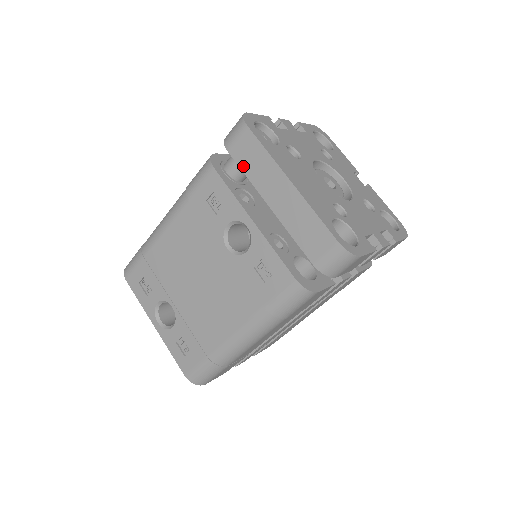
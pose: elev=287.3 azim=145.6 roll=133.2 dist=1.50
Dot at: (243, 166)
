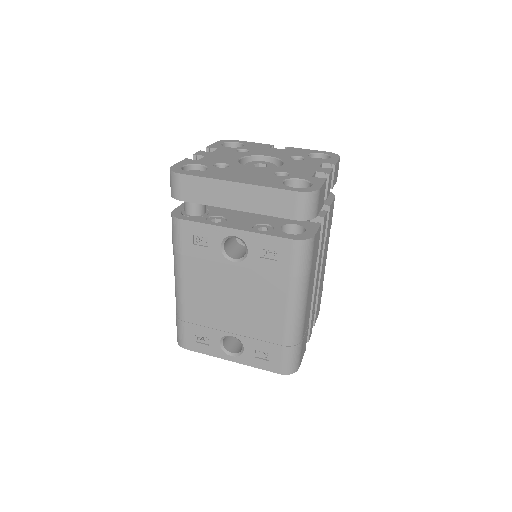
Dot at: (198, 201)
